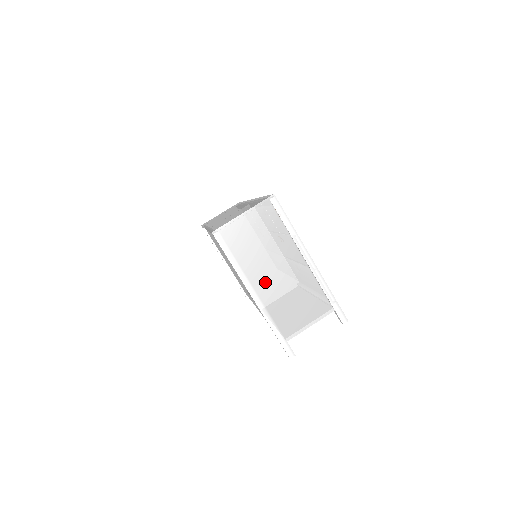
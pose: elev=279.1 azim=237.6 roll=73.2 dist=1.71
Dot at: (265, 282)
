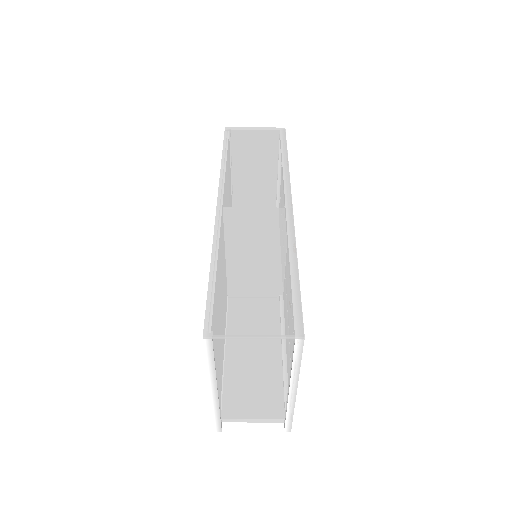
Dot at: (233, 386)
